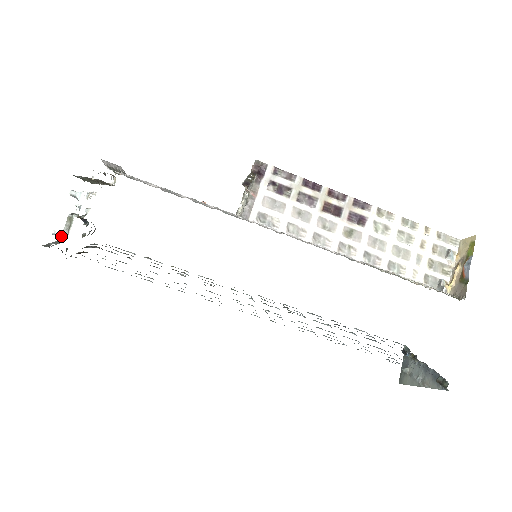
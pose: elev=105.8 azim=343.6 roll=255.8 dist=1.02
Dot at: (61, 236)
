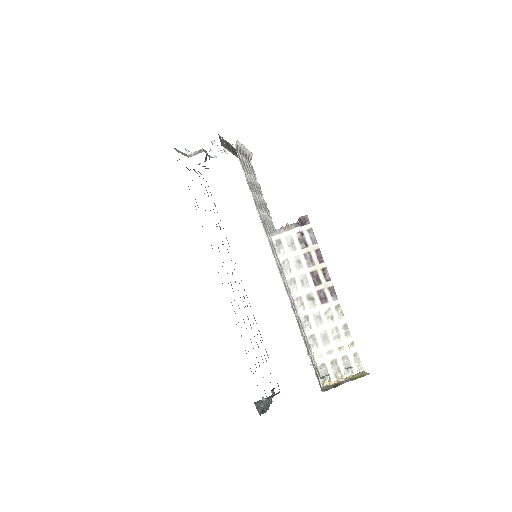
Dot at: (189, 154)
